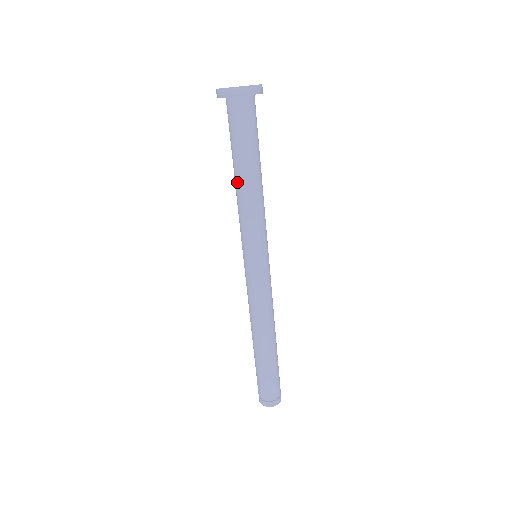
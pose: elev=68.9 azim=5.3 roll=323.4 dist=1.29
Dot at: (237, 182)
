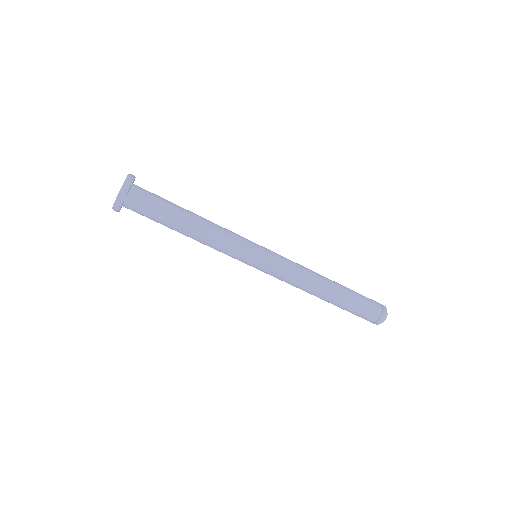
Dot at: (189, 236)
